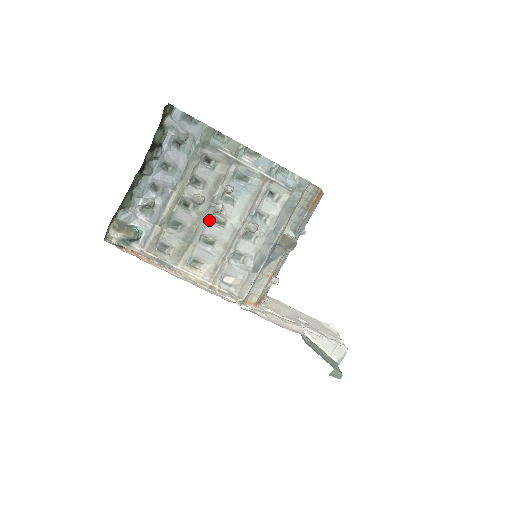
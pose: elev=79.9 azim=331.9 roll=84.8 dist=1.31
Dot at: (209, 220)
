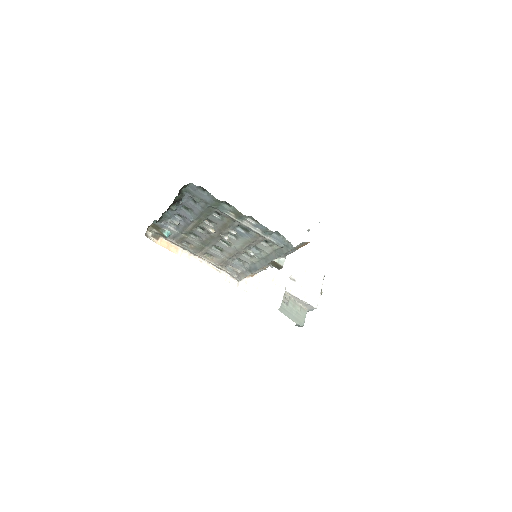
Dot at: (219, 241)
